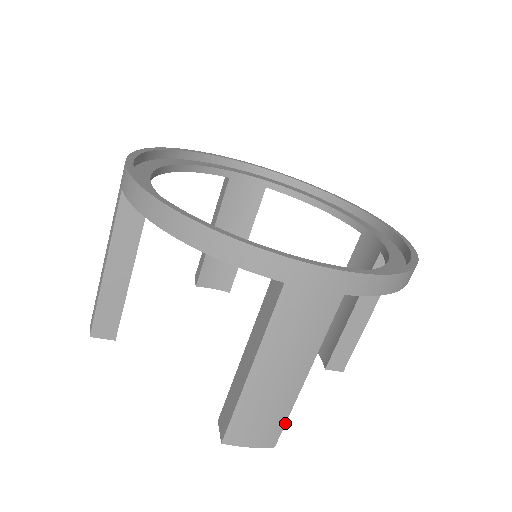
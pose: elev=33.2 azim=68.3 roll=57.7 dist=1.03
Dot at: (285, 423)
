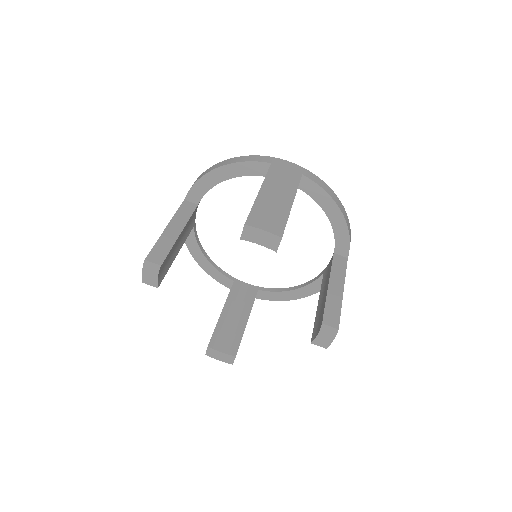
Dot at: occluded
